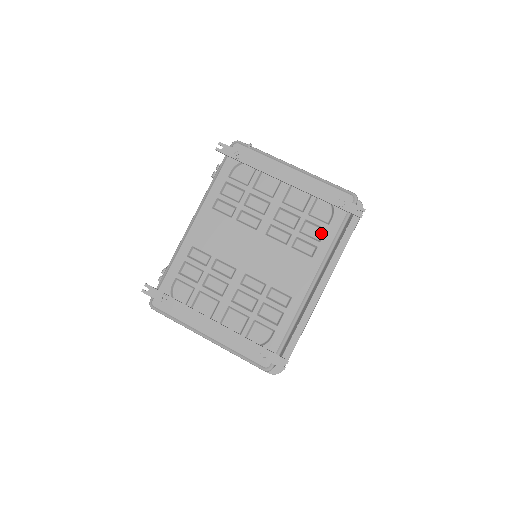
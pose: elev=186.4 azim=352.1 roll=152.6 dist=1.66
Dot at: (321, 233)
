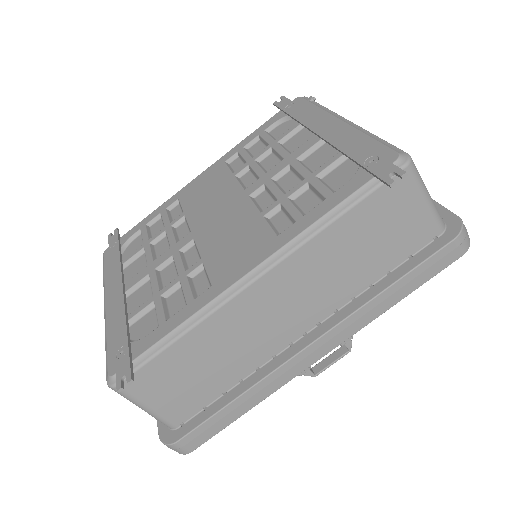
Dot at: (317, 206)
